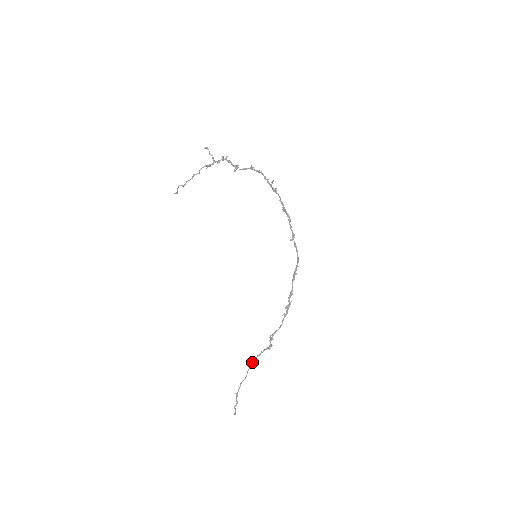
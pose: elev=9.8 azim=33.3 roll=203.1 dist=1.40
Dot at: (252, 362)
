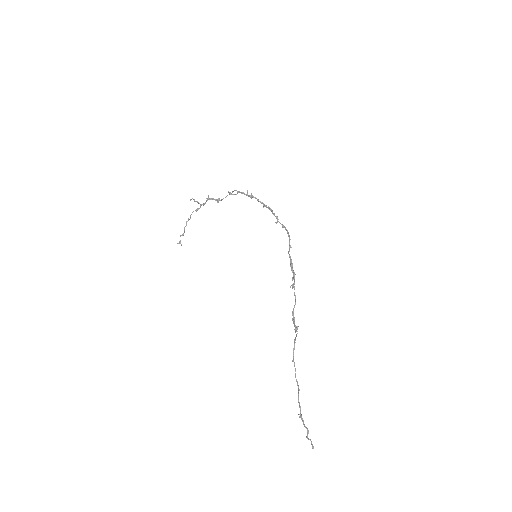
Dot at: (292, 361)
